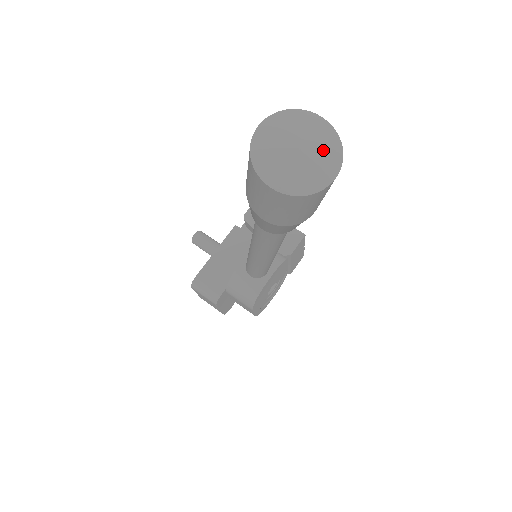
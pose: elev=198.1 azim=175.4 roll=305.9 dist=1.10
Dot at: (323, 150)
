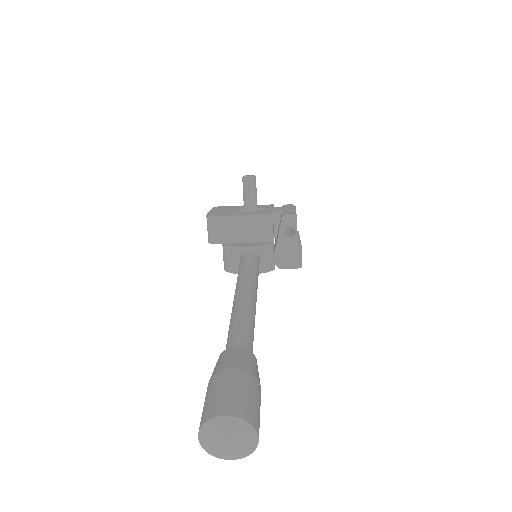
Dot at: (239, 450)
